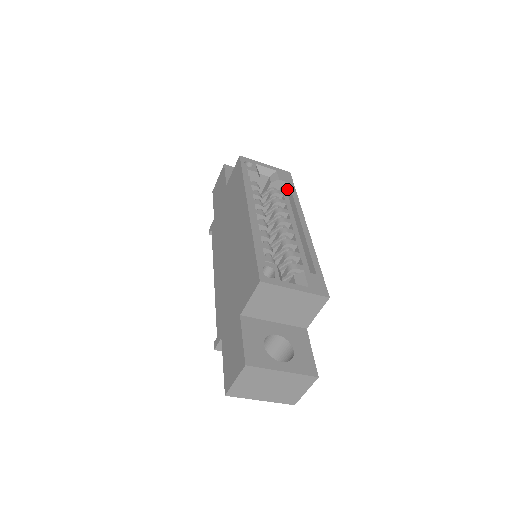
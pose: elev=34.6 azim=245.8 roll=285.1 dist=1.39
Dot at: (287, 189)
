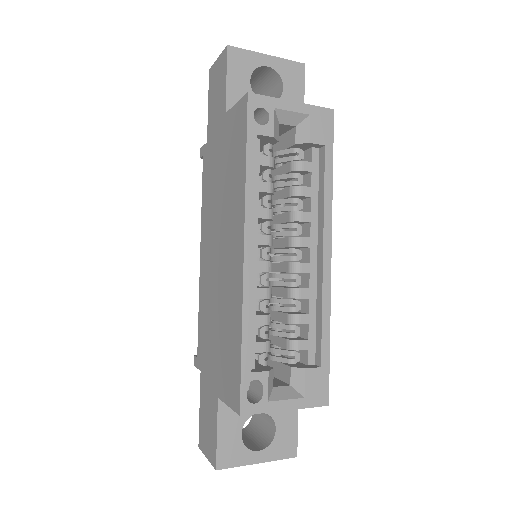
Dot at: (320, 155)
